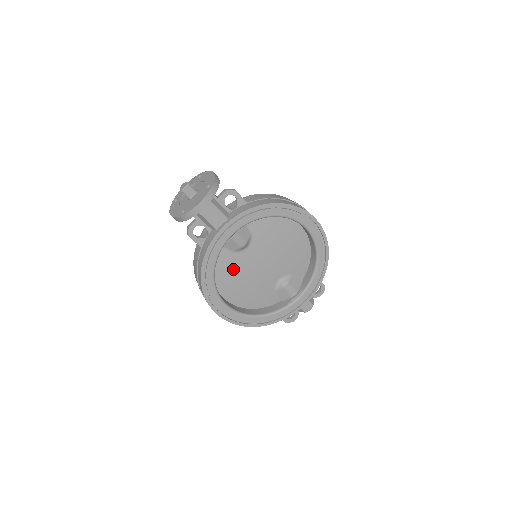
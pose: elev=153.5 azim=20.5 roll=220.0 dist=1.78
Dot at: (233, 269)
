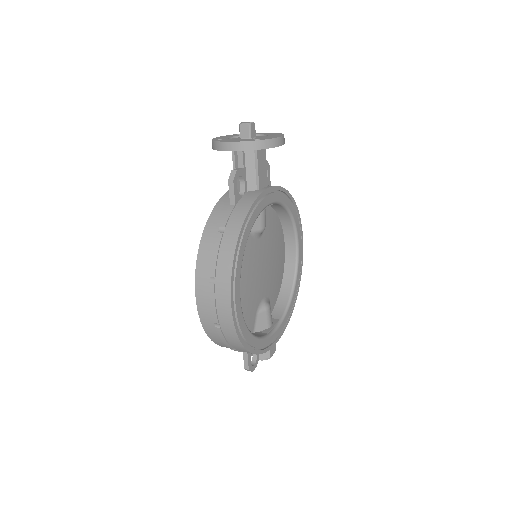
Dot at: (245, 255)
